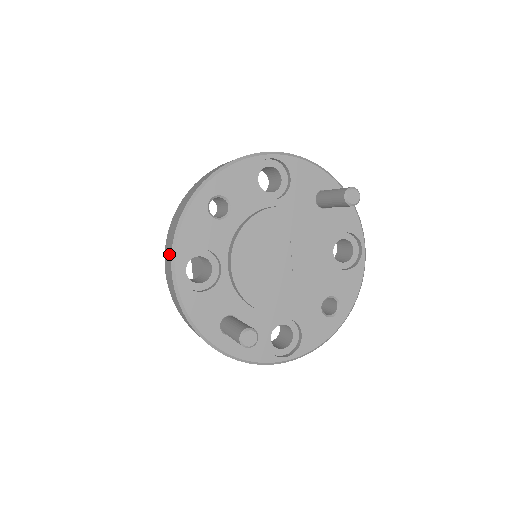
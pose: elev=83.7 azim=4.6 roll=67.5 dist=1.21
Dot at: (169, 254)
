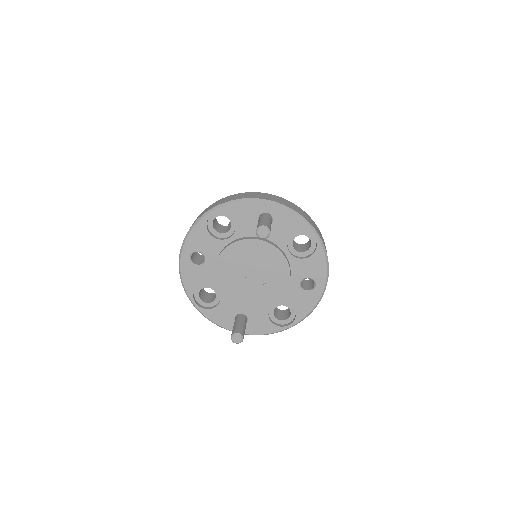
Dot at: occluded
